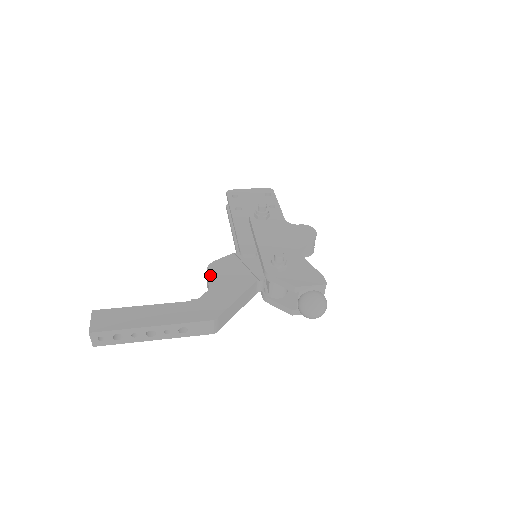
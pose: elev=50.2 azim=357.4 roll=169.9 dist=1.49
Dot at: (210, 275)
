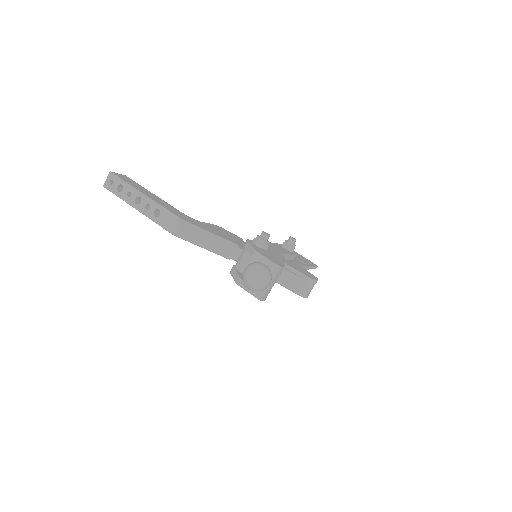
Dot at: (211, 224)
